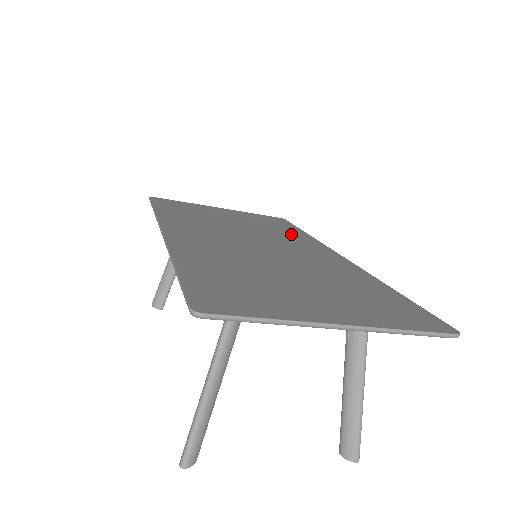
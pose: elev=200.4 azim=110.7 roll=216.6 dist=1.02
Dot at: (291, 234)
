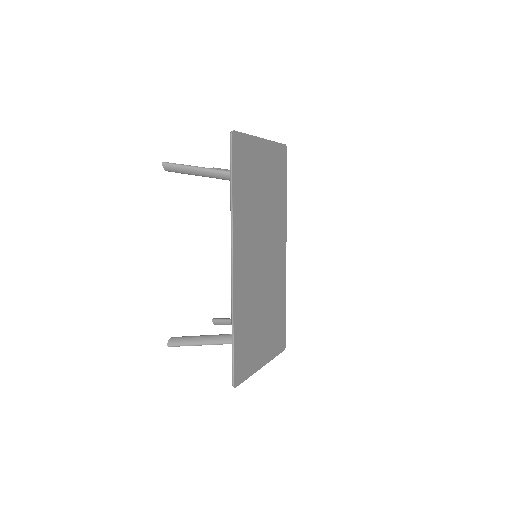
Dot at: (280, 208)
